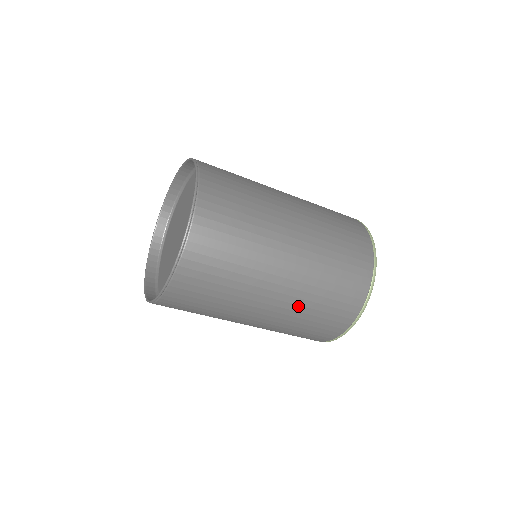
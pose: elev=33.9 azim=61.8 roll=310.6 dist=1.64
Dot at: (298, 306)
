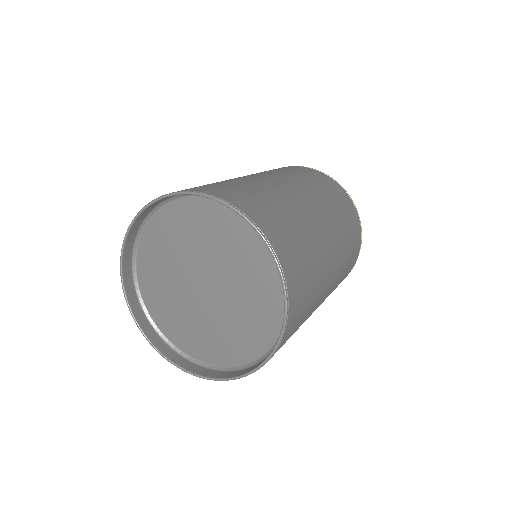
Dot at: (341, 266)
